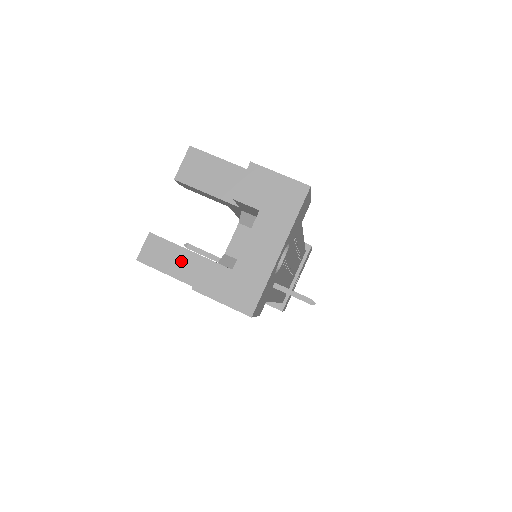
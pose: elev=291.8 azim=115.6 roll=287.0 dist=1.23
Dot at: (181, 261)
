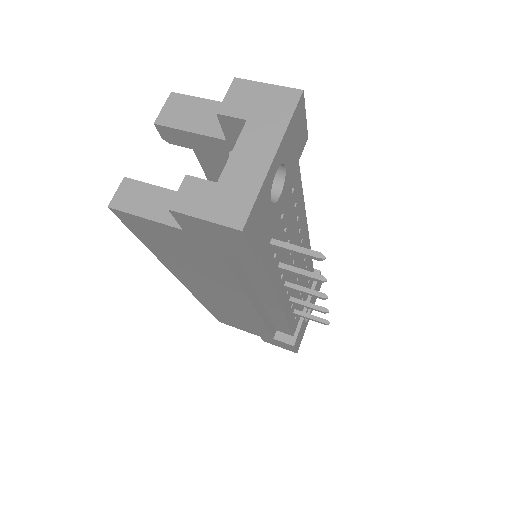
Dot at: (160, 201)
